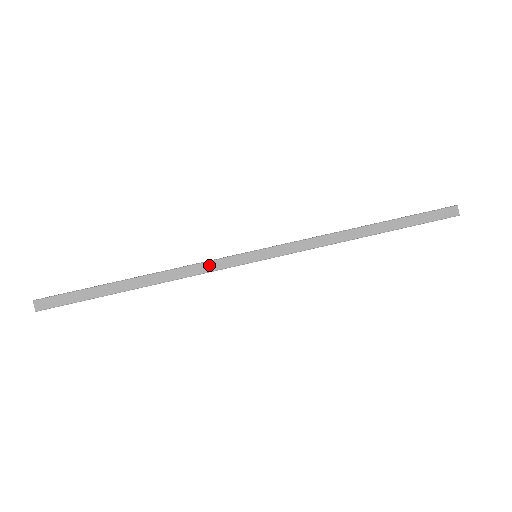
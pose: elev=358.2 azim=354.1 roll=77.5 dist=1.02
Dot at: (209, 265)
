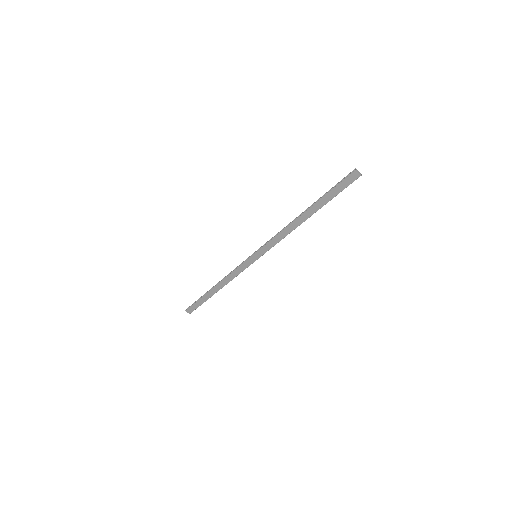
Dot at: (238, 270)
